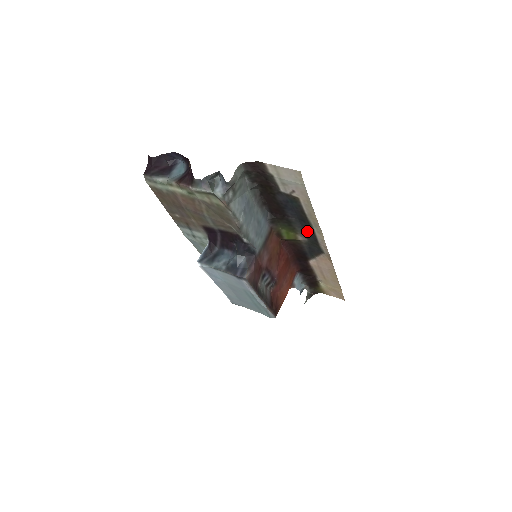
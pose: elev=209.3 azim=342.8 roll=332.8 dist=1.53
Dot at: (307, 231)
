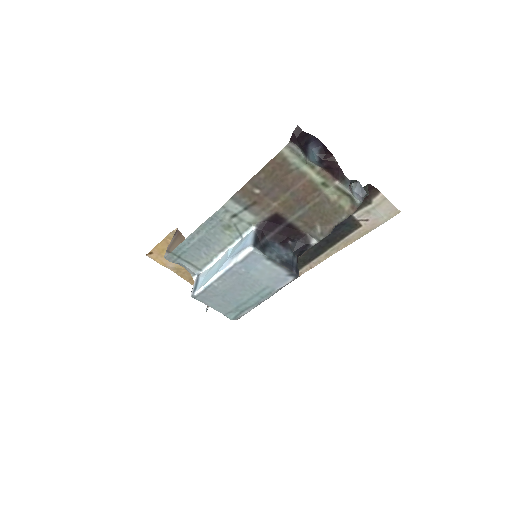
Dot at: (315, 250)
